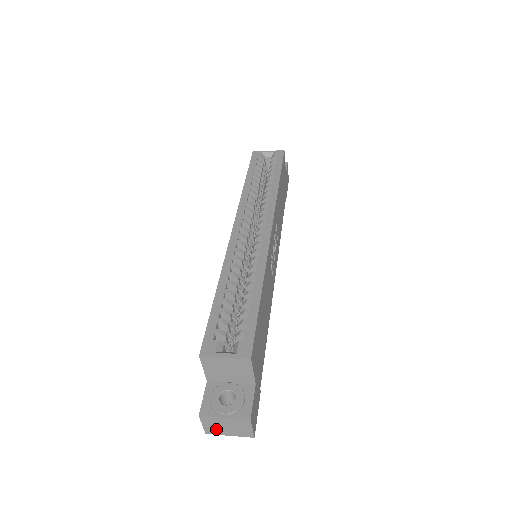
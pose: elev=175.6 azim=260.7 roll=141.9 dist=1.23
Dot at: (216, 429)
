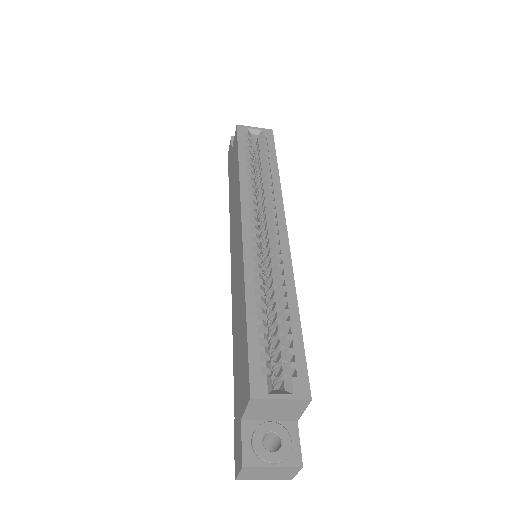
Dot at: (252, 476)
